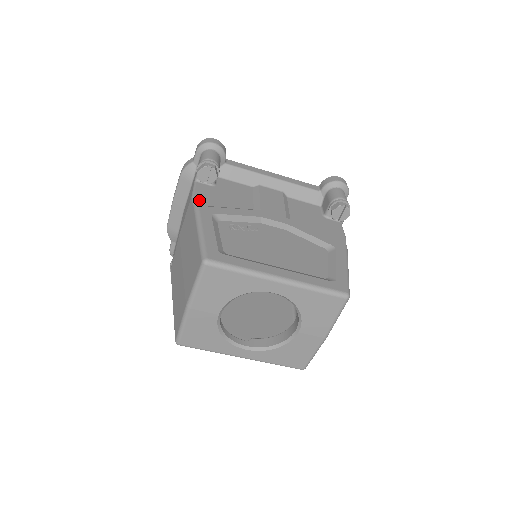
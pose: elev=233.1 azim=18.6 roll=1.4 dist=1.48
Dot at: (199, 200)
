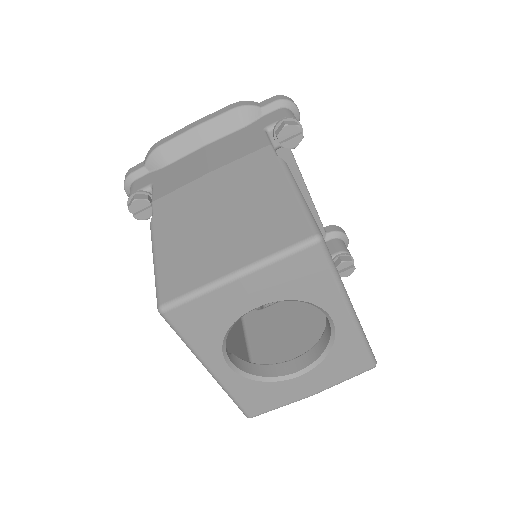
Dot at: occluded
